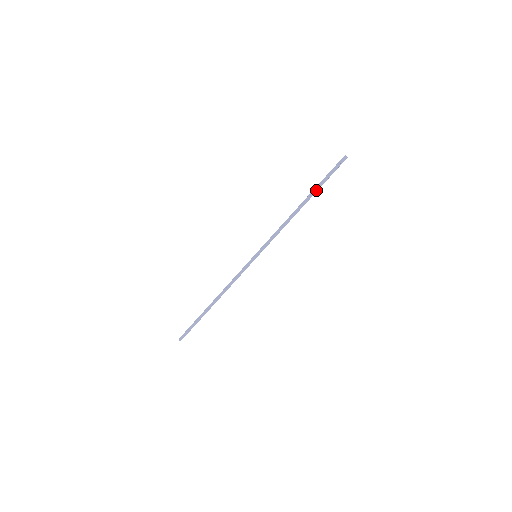
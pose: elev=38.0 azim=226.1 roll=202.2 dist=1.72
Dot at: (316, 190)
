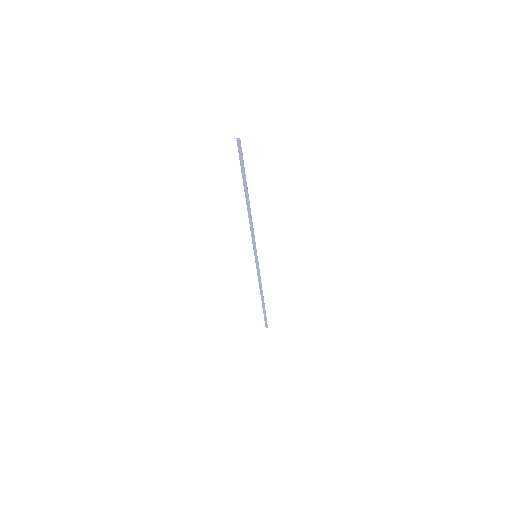
Dot at: (245, 184)
